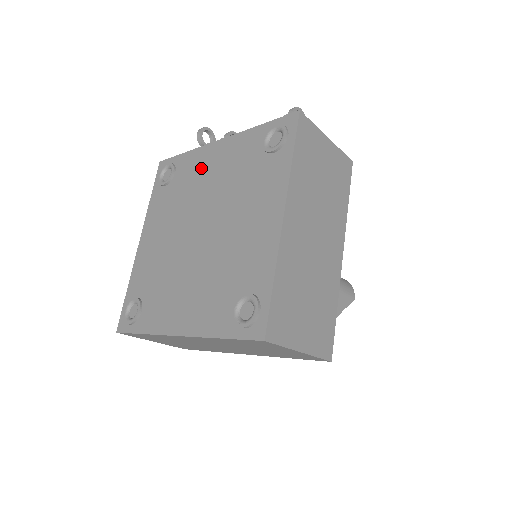
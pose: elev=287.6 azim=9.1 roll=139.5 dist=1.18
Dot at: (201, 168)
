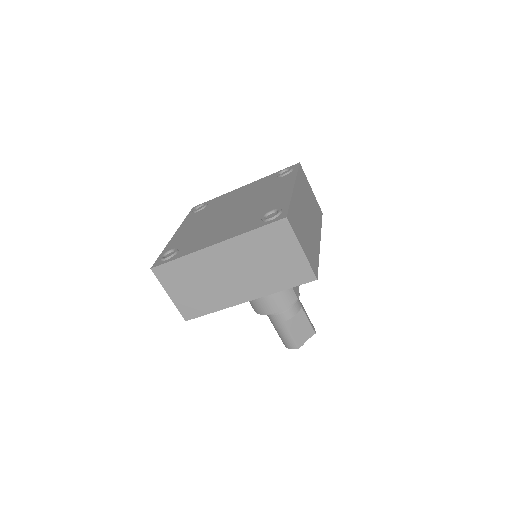
Dot at: (230, 197)
